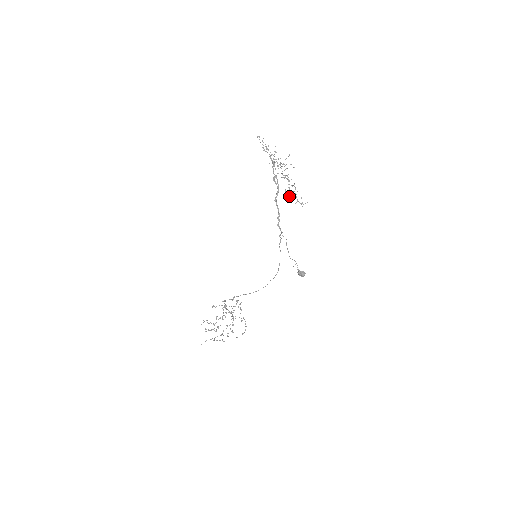
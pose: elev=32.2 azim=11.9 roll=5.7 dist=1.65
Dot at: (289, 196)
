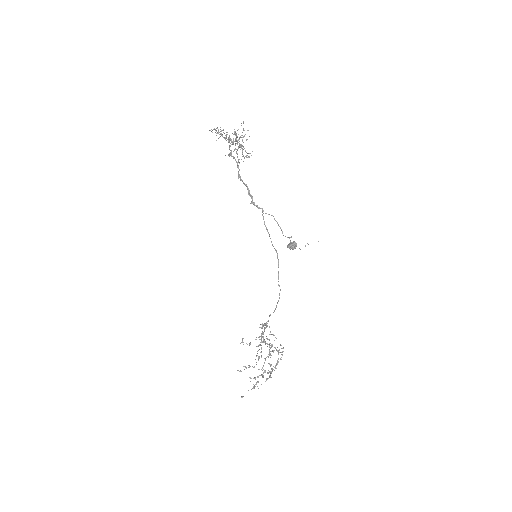
Dot at: occluded
